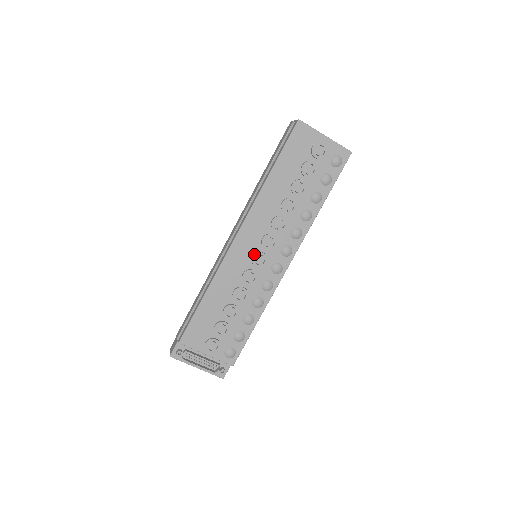
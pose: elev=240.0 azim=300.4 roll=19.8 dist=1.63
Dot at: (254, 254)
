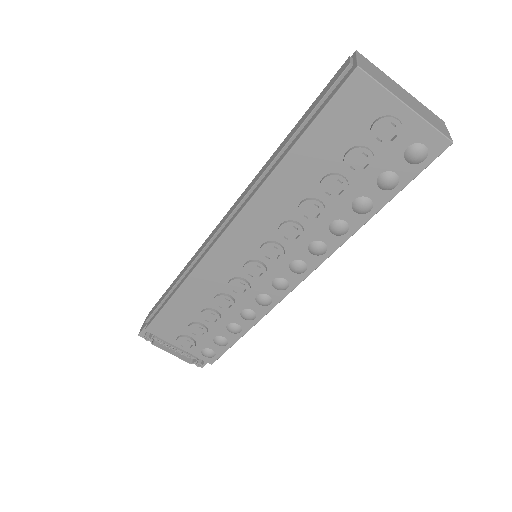
Dot at: (247, 262)
